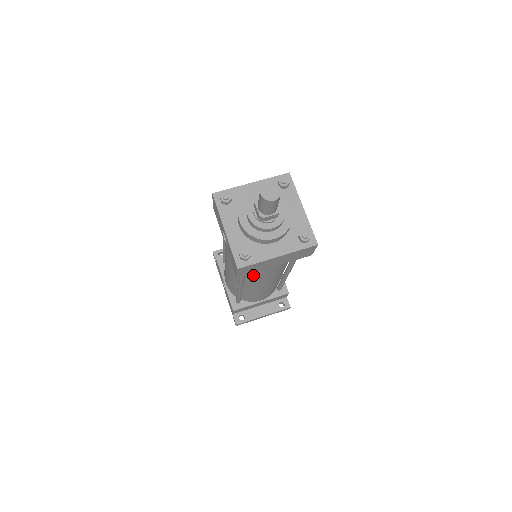
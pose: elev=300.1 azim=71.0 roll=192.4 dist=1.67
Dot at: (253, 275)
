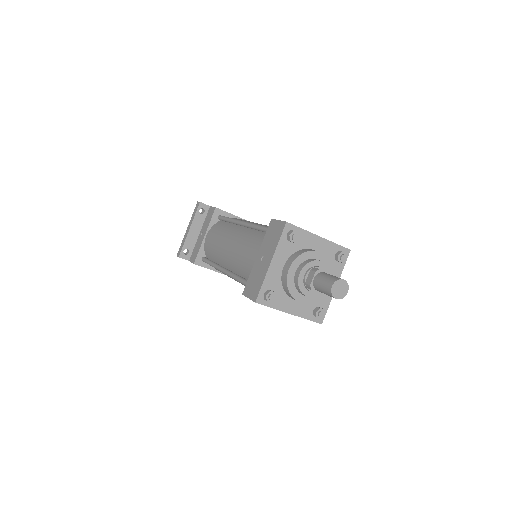
Dot at: occluded
